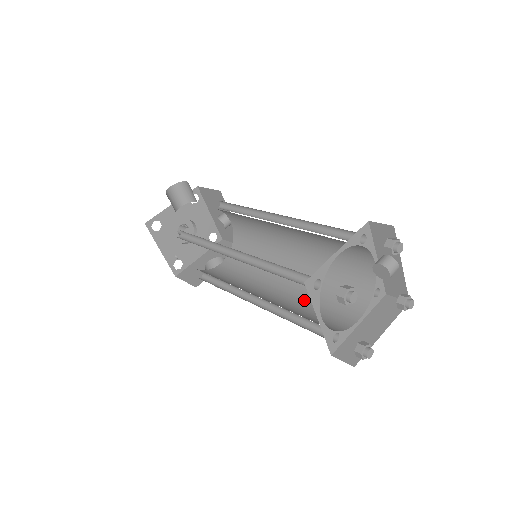
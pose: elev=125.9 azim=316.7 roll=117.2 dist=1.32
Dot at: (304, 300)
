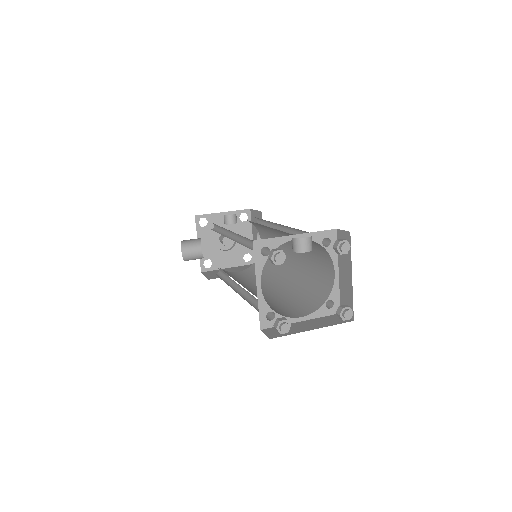
Dot at: (305, 263)
